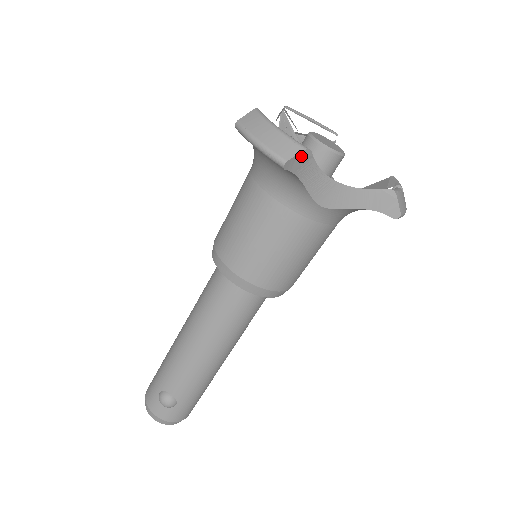
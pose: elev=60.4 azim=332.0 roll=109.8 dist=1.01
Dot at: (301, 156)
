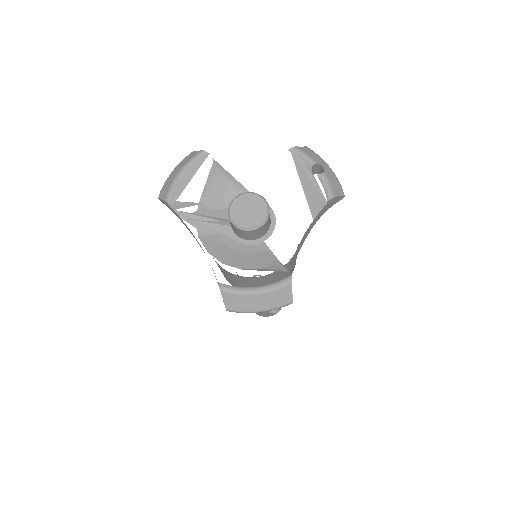
Dot at: occluded
